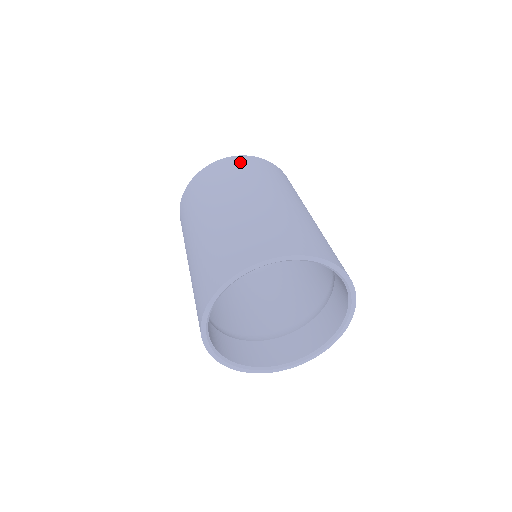
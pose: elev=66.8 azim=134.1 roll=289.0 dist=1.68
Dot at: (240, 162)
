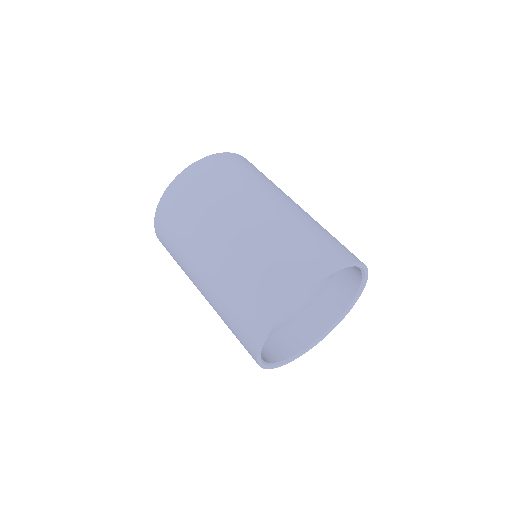
Dot at: (221, 163)
